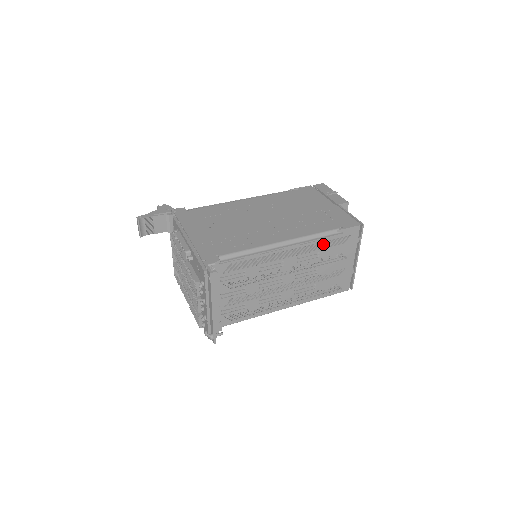
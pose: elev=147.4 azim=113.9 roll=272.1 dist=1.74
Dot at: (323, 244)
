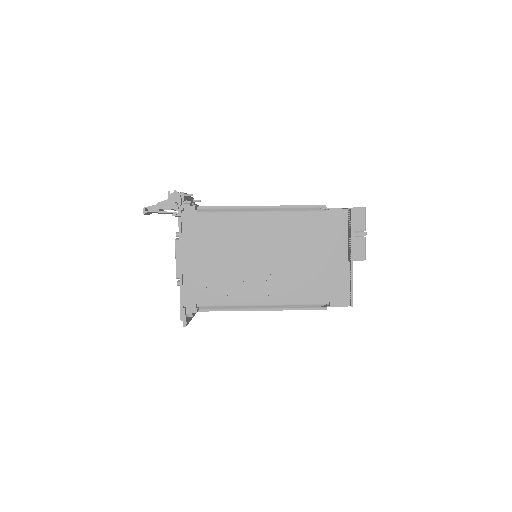
Dot at: occluded
